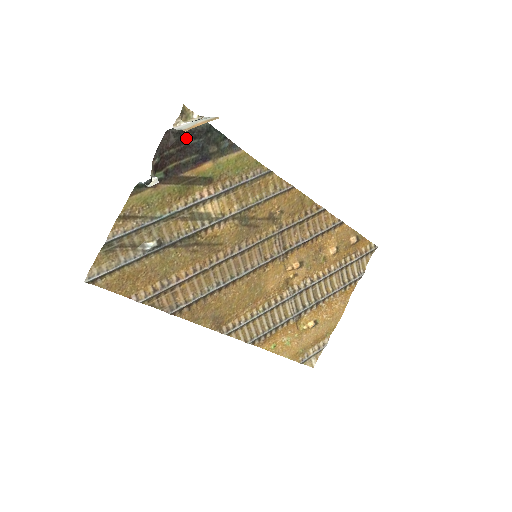
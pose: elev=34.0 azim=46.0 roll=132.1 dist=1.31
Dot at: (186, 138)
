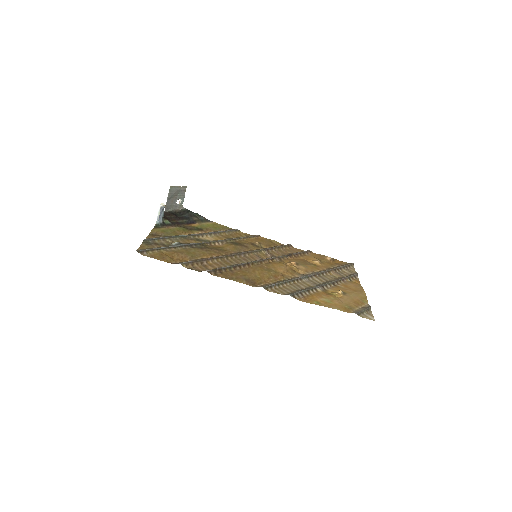
Dot at: (177, 215)
